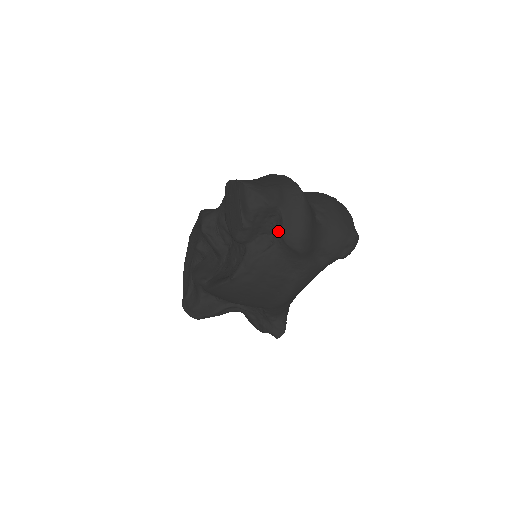
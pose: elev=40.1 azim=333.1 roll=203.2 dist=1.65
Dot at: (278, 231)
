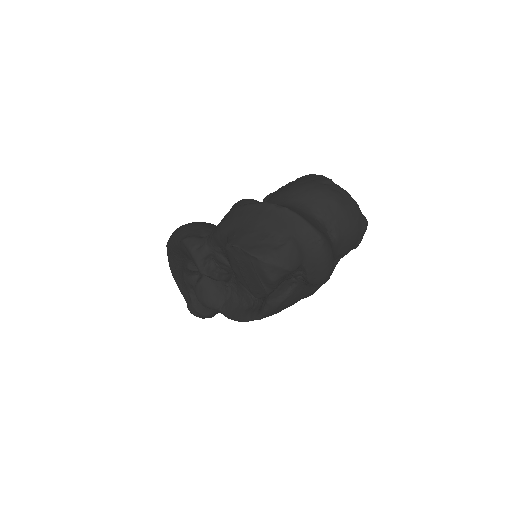
Dot at: (300, 275)
